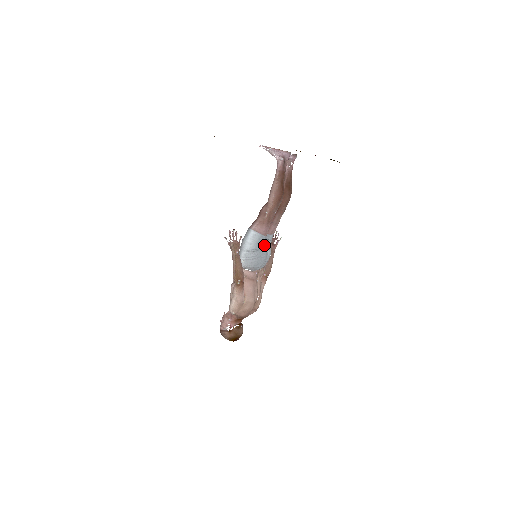
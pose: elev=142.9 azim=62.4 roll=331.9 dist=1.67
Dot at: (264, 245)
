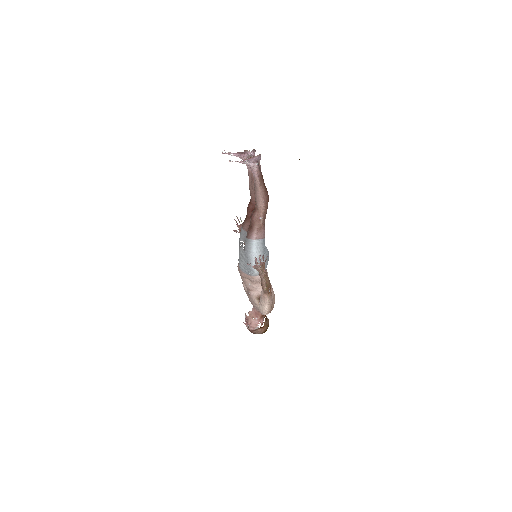
Dot at: occluded
